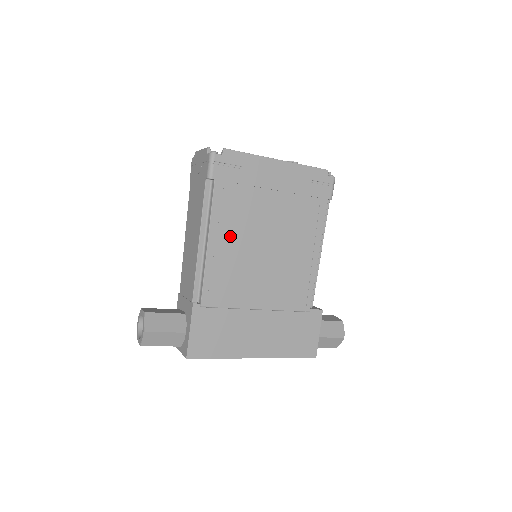
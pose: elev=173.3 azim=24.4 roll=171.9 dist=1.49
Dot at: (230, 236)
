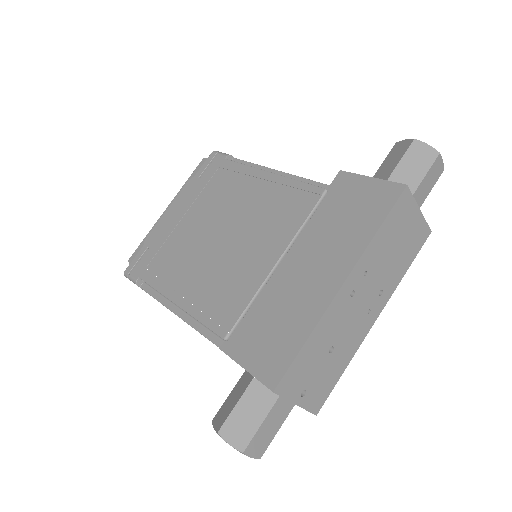
Dot at: (186, 276)
